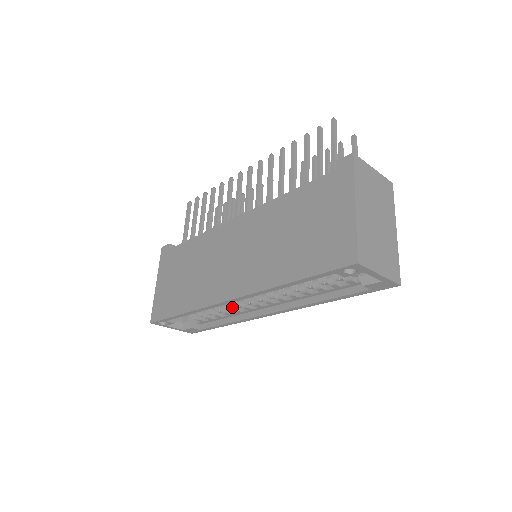
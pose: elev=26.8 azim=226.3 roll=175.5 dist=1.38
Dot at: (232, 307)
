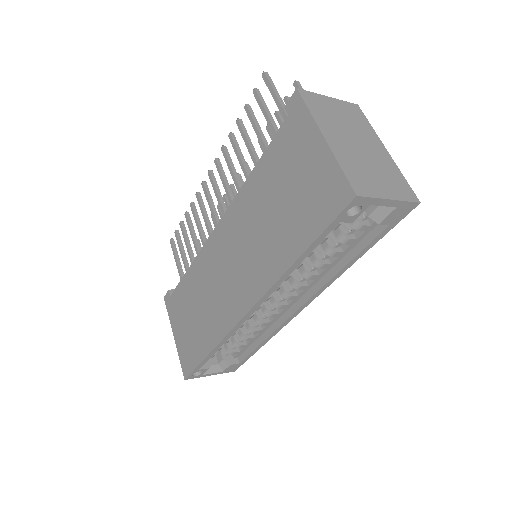
Dot at: (257, 322)
